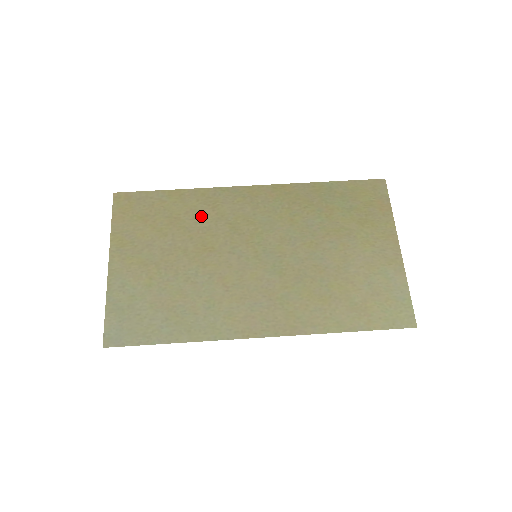
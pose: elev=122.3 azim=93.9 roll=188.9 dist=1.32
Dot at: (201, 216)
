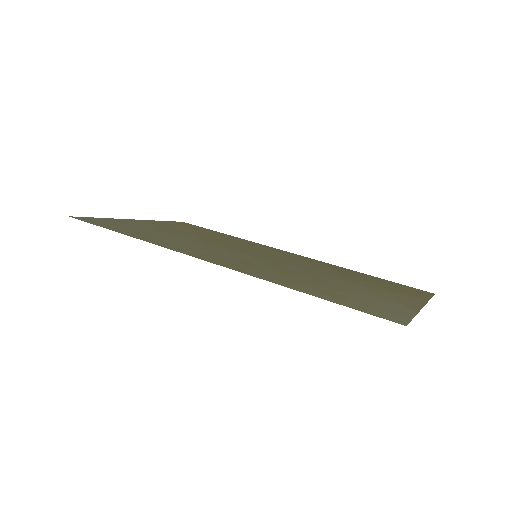
Dot at: (233, 241)
